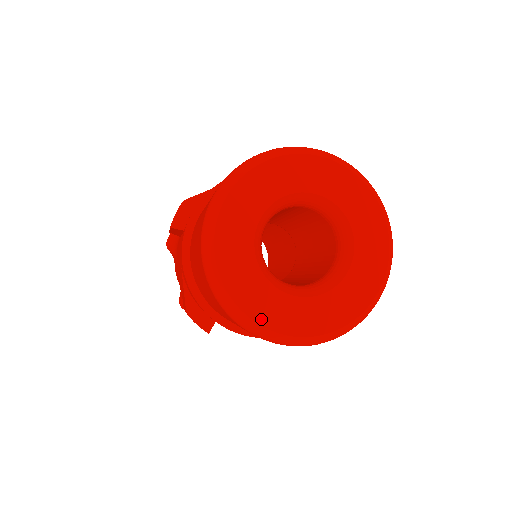
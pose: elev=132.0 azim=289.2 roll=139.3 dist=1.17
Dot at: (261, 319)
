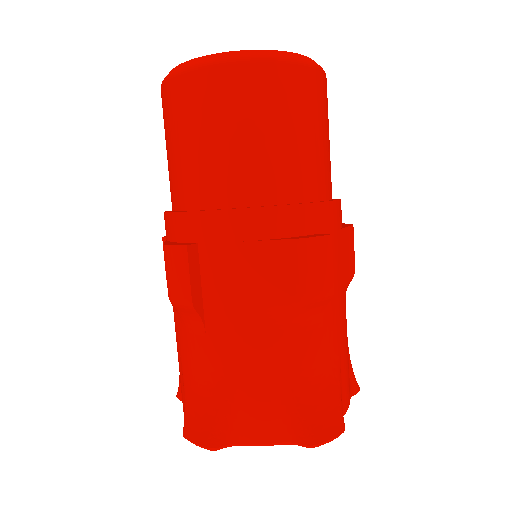
Dot at: occluded
